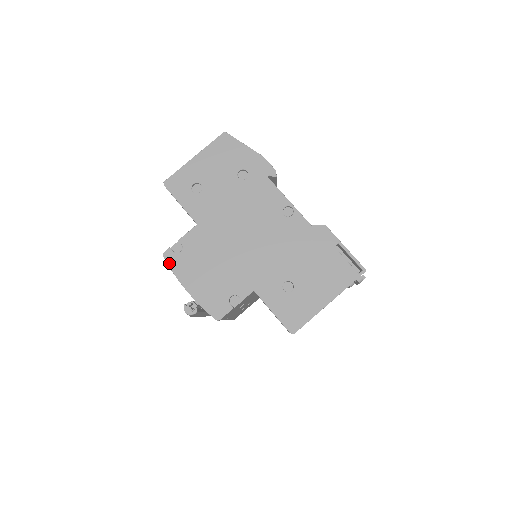
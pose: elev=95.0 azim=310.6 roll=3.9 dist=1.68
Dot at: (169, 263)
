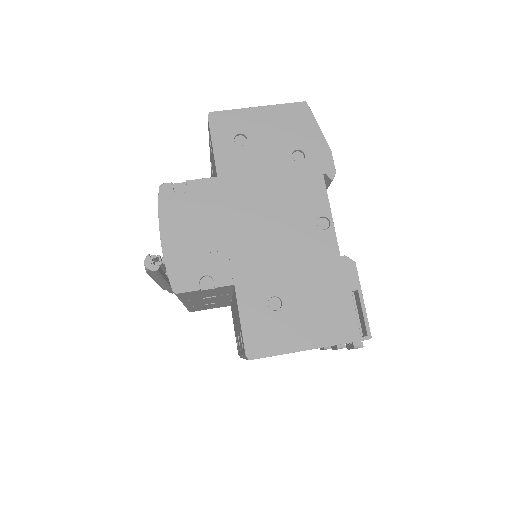
Dot at: (161, 198)
